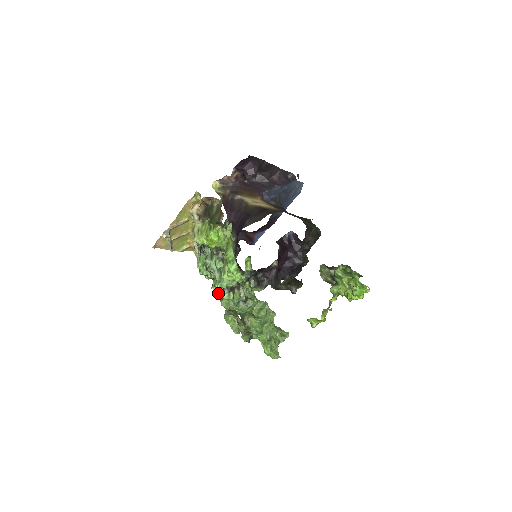
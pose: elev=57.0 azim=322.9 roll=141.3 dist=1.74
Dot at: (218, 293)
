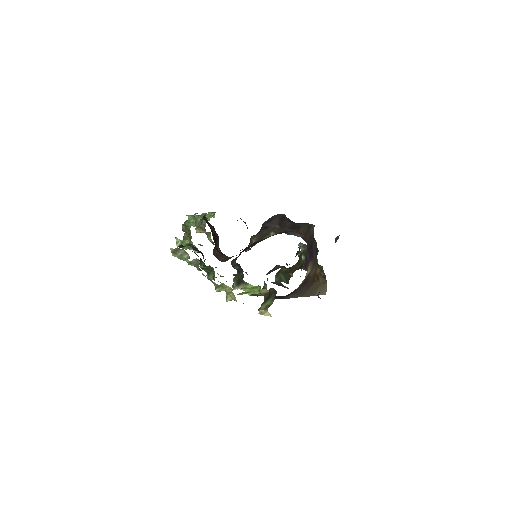
Dot at: occluded
